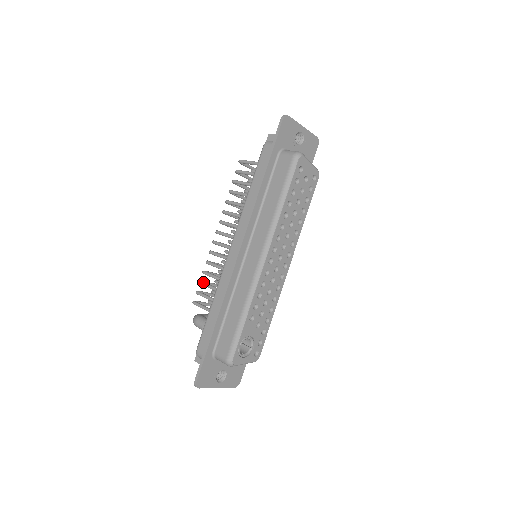
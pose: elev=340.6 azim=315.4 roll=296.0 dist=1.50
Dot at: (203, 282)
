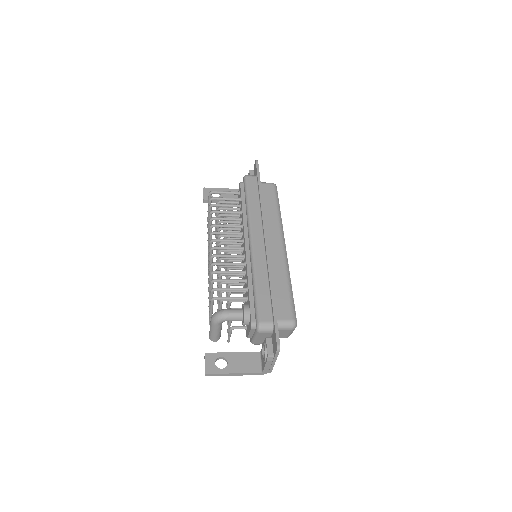
Dot at: occluded
